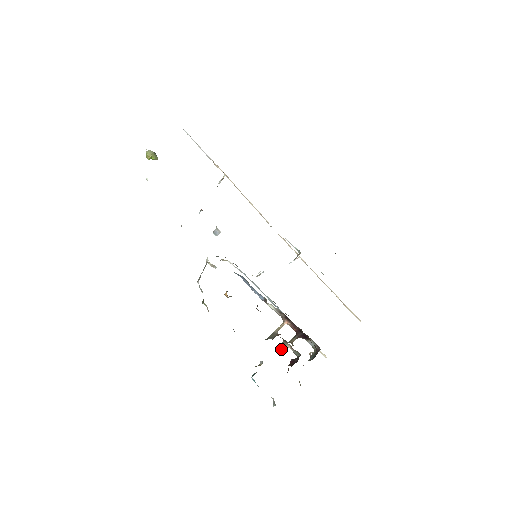
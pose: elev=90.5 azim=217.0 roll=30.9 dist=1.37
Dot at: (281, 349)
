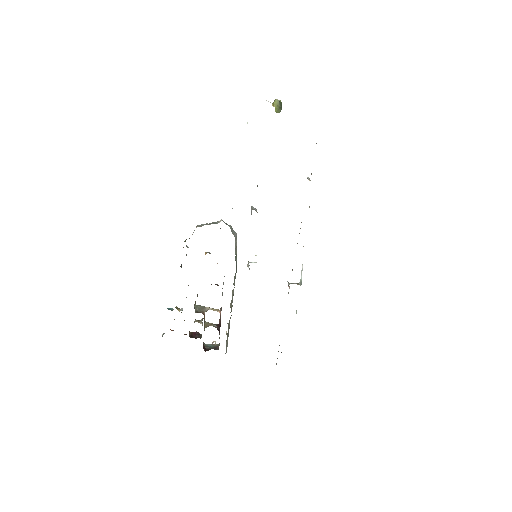
Dot at: (197, 320)
